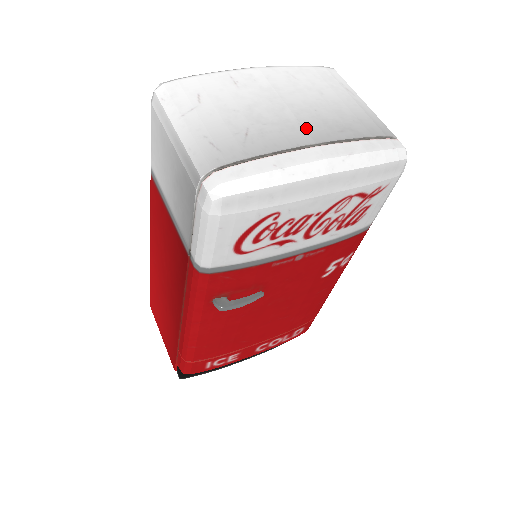
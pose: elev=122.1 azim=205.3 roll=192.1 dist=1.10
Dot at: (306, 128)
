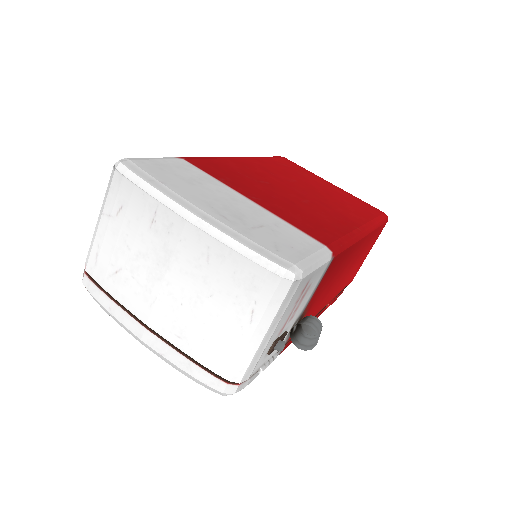
Dot at: (154, 309)
